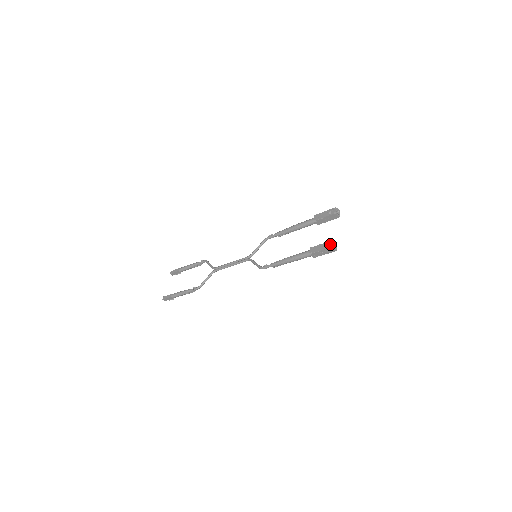
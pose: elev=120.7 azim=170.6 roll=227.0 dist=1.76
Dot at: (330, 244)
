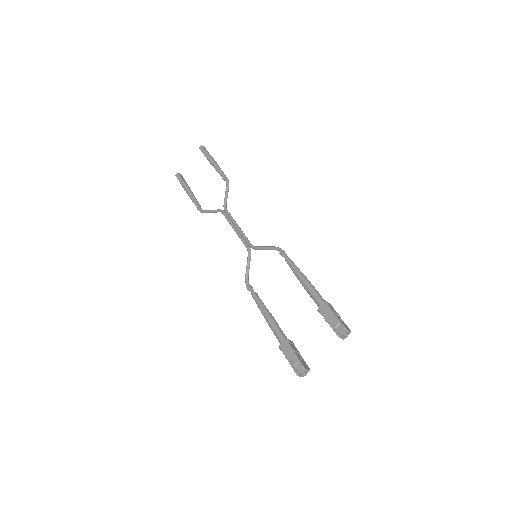
Dot at: (300, 368)
